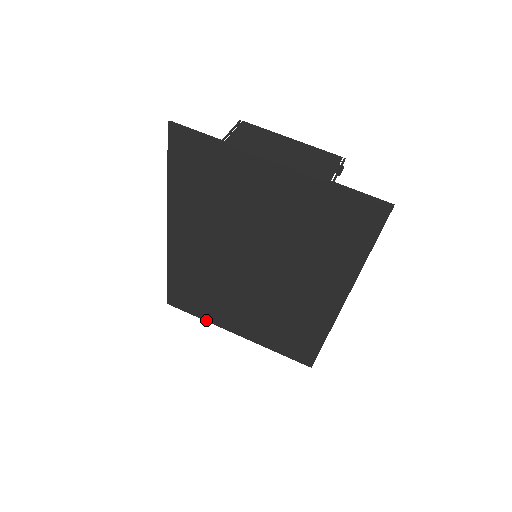
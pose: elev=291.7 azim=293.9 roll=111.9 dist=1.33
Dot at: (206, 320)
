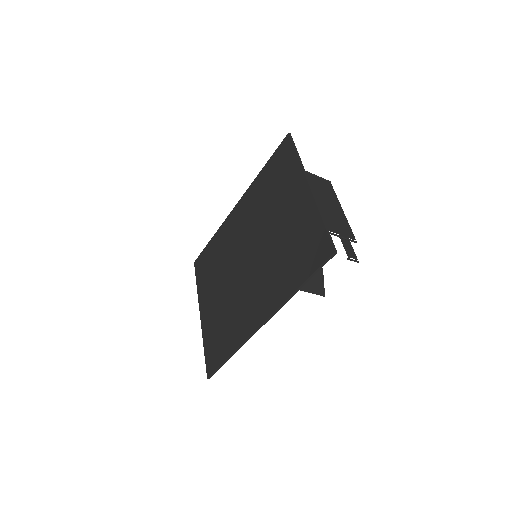
Dot at: (198, 290)
